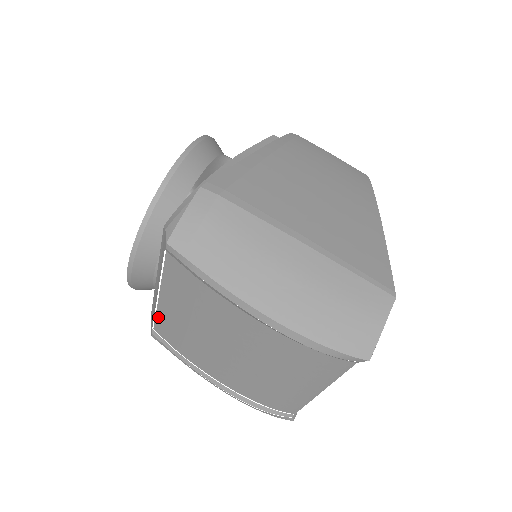
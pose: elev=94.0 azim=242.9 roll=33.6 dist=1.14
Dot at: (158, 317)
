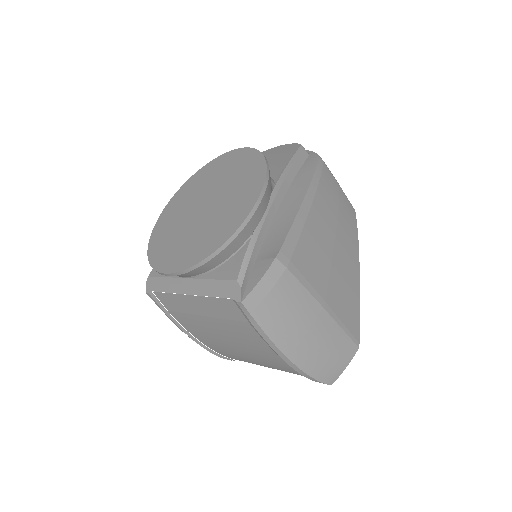
Dot at: (169, 295)
